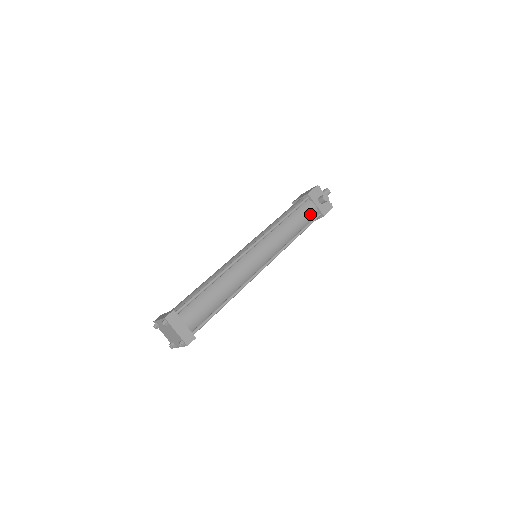
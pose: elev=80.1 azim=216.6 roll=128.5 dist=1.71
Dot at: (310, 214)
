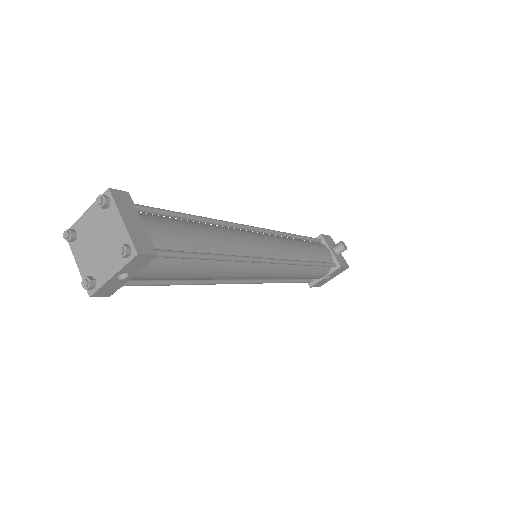
Dot at: (325, 254)
